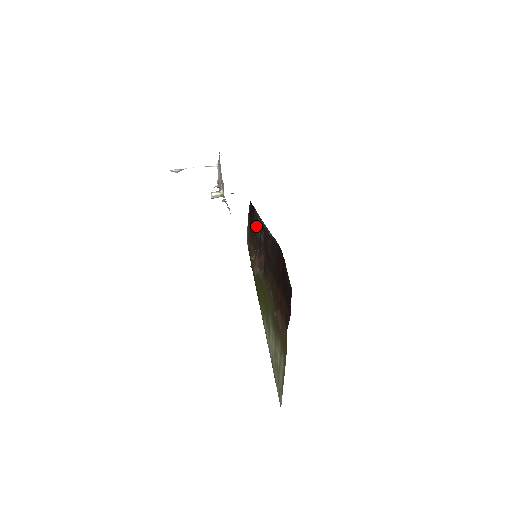
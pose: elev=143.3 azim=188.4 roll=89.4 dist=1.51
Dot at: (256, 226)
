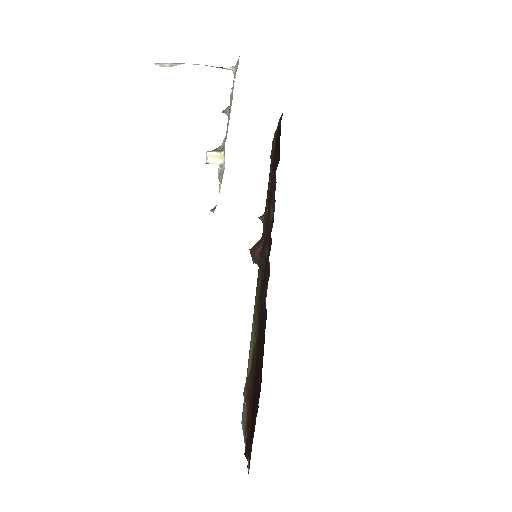
Dot at: (272, 195)
